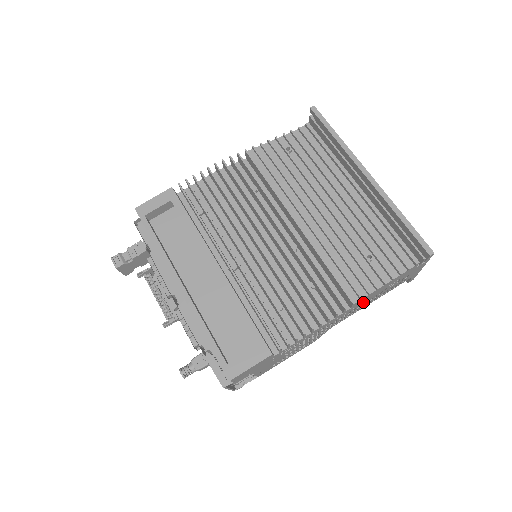
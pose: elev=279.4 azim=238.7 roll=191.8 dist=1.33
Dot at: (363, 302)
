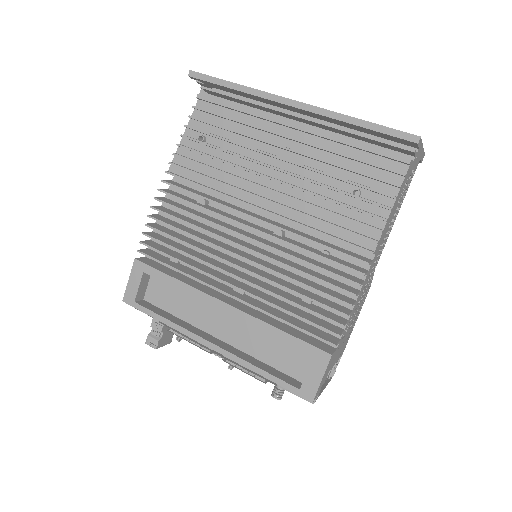
Dot at: (384, 234)
